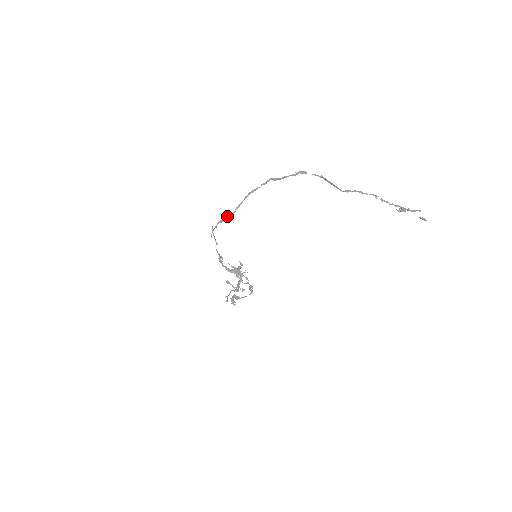
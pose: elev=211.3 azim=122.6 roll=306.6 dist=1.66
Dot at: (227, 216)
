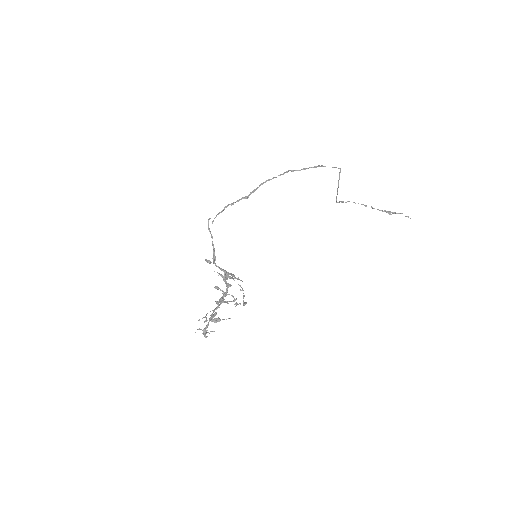
Dot at: (240, 199)
